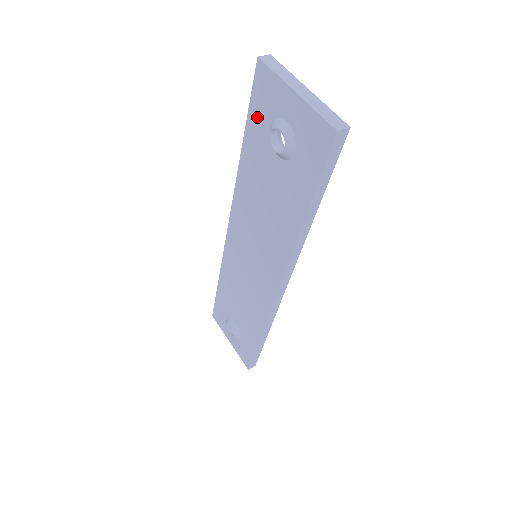
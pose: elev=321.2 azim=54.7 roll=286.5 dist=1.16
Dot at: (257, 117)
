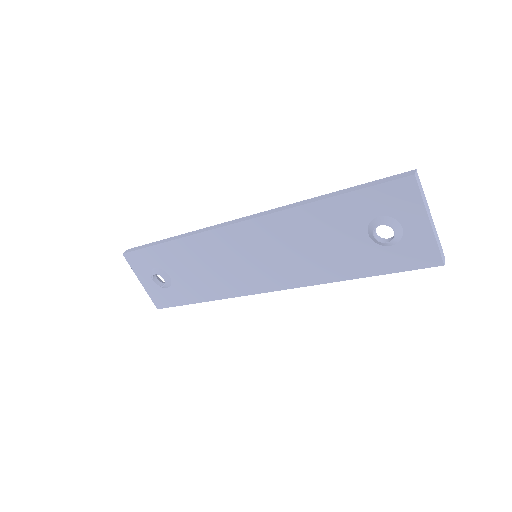
Dot at: (370, 200)
